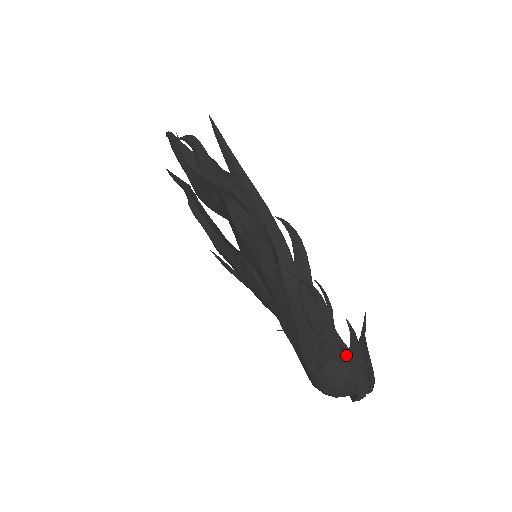
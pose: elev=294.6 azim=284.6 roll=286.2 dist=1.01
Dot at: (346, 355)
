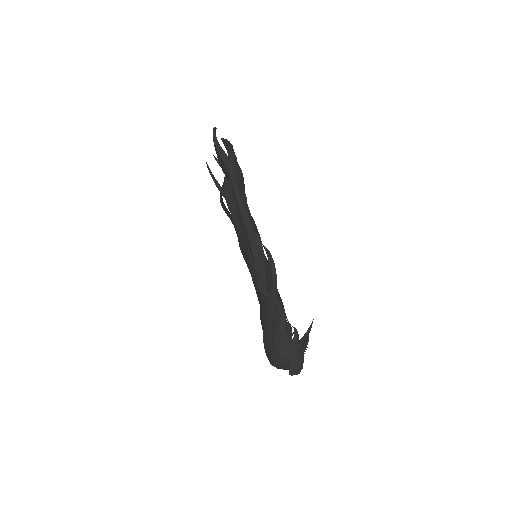
Dot at: (286, 350)
